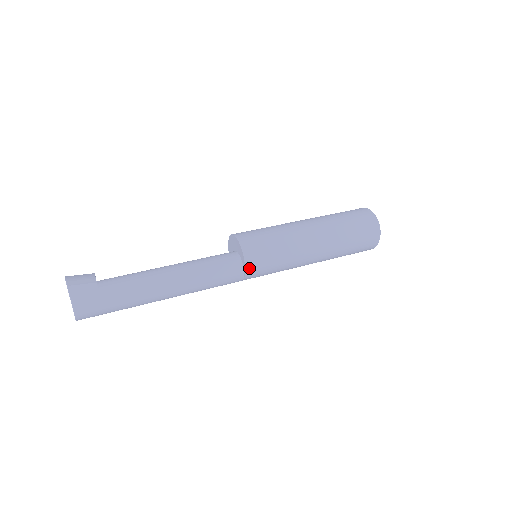
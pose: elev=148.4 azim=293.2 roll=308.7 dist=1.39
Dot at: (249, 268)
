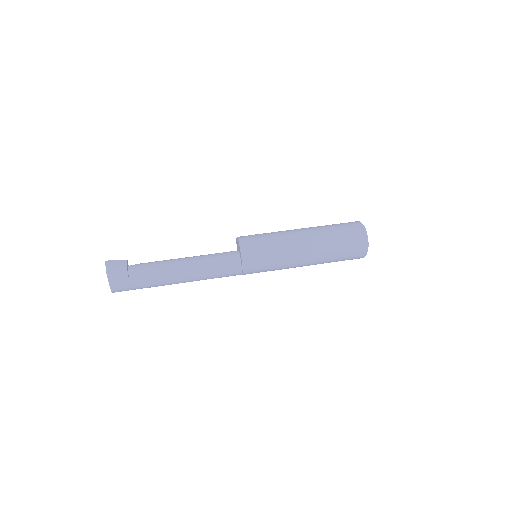
Dot at: (246, 271)
